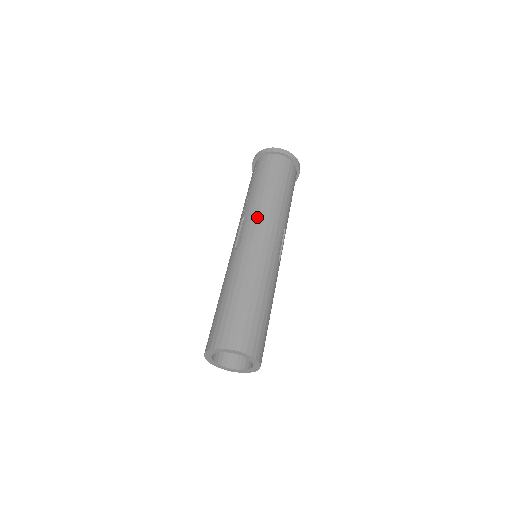
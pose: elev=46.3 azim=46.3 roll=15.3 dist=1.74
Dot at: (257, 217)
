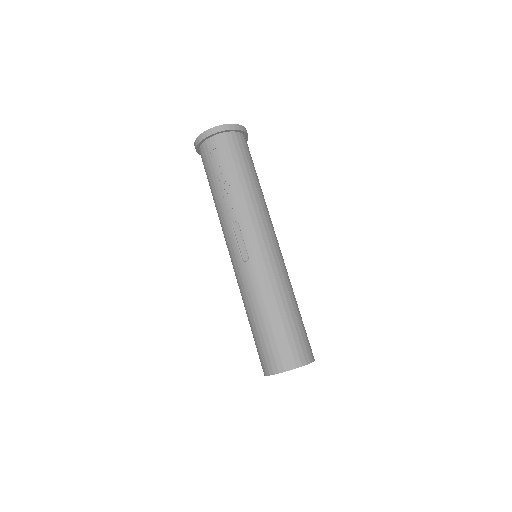
Dot at: (251, 220)
